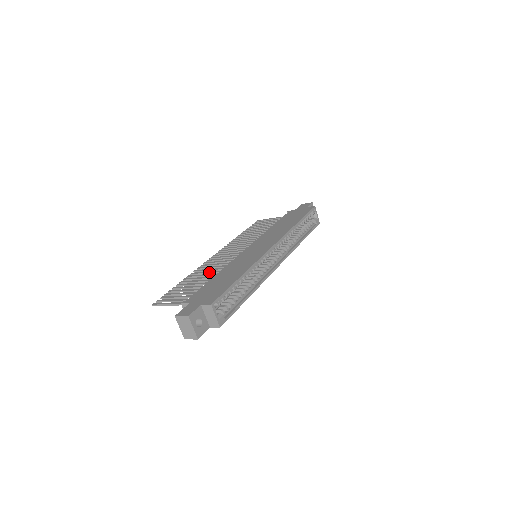
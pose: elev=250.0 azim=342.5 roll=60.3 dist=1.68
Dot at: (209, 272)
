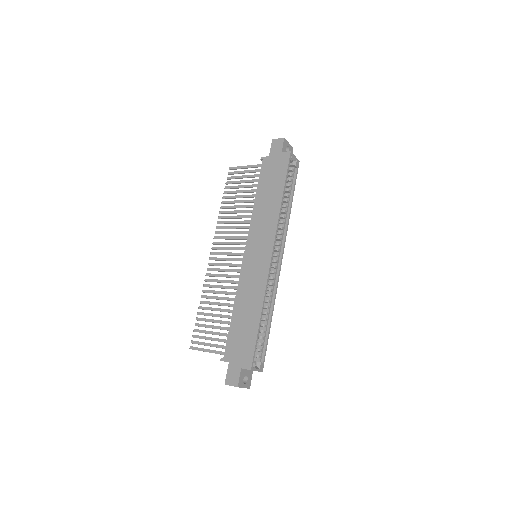
Dot at: (221, 293)
